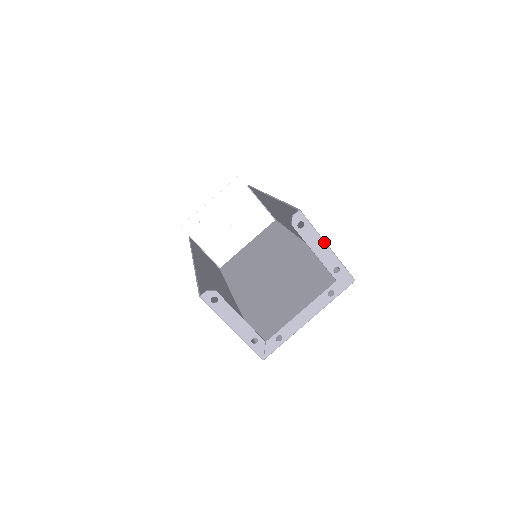
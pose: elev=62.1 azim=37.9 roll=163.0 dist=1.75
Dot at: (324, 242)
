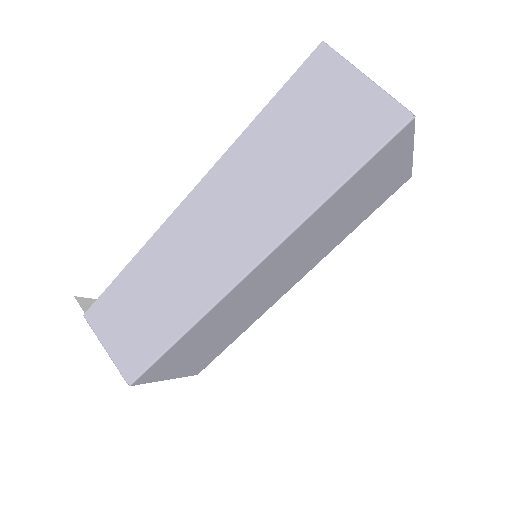
Dot at: occluded
